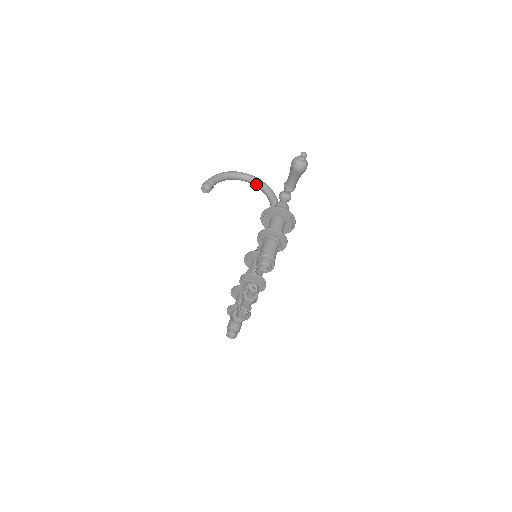
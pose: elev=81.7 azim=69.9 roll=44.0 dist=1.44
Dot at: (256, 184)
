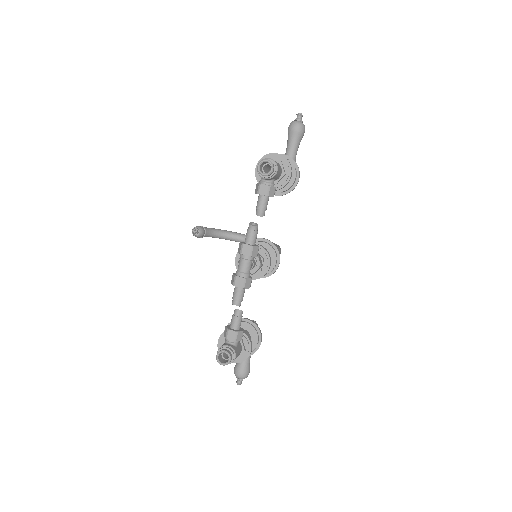
Dot at: occluded
